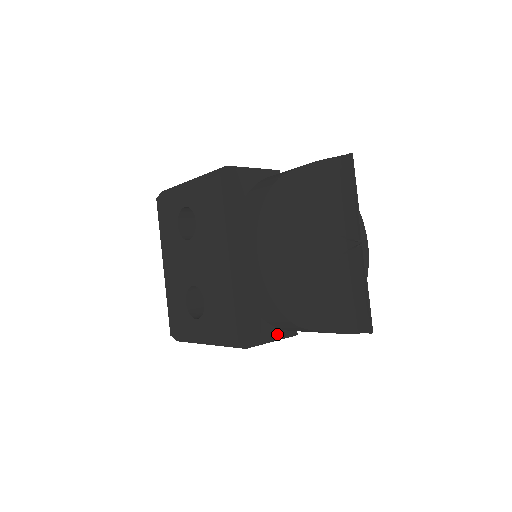
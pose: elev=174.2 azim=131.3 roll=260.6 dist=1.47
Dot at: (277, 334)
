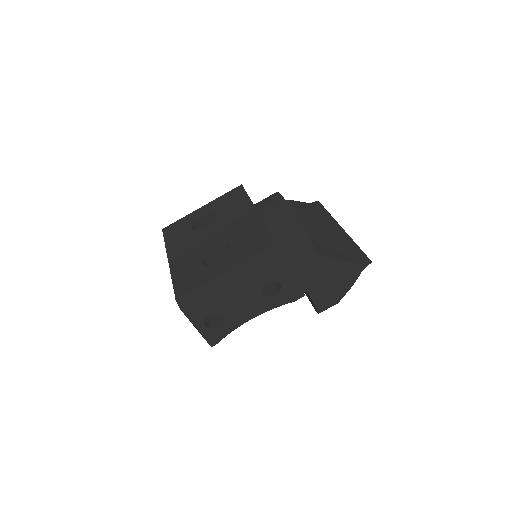
Dot at: occluded
